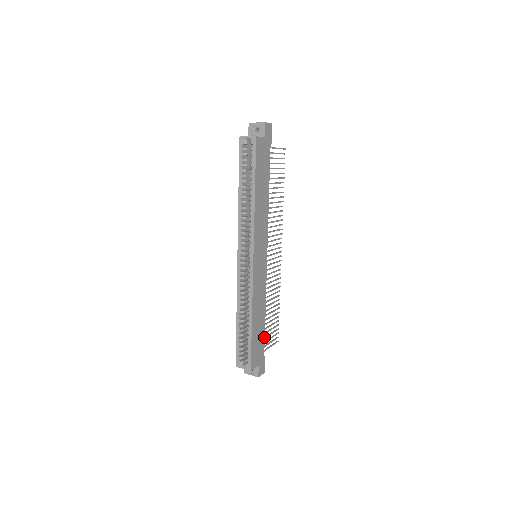
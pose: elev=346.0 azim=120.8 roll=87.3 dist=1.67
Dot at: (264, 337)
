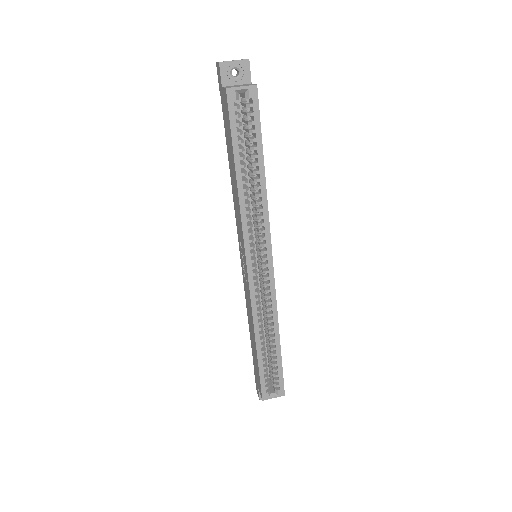
Dot at: occluded
